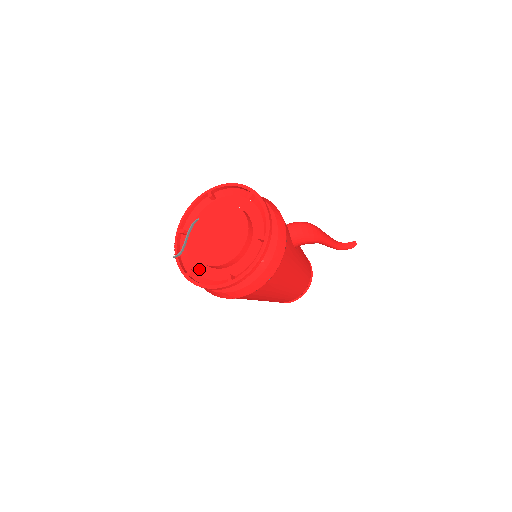
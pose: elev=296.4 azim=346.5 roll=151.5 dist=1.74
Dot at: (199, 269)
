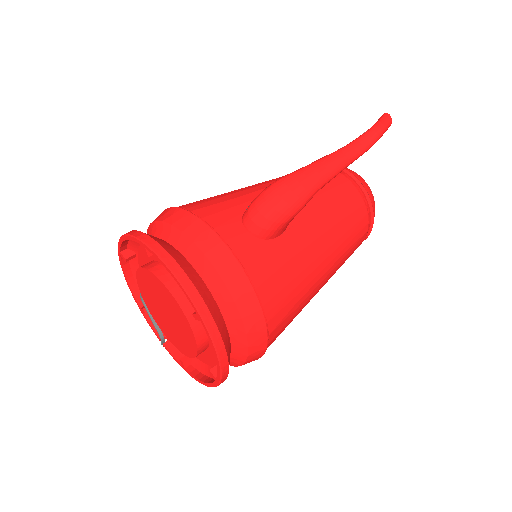
Dot at: occluded
